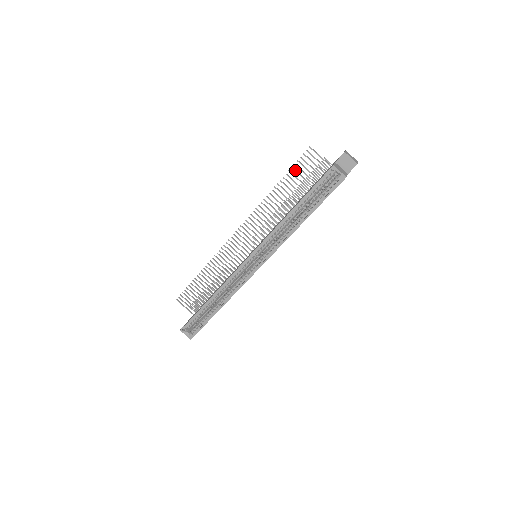
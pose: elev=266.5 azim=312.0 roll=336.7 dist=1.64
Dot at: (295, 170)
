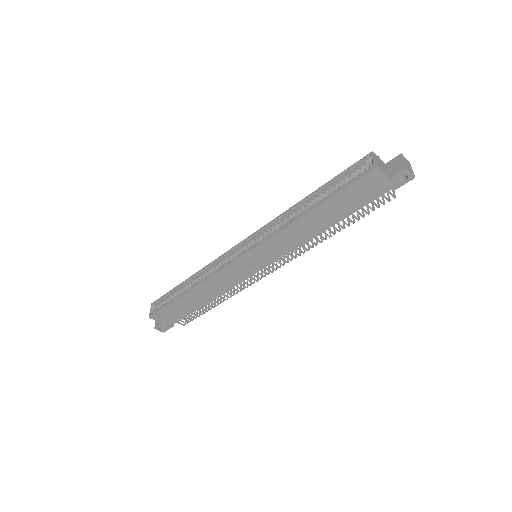
Dot at: occluded
